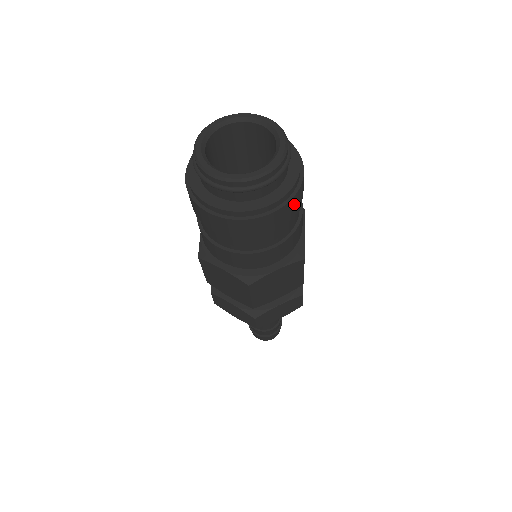
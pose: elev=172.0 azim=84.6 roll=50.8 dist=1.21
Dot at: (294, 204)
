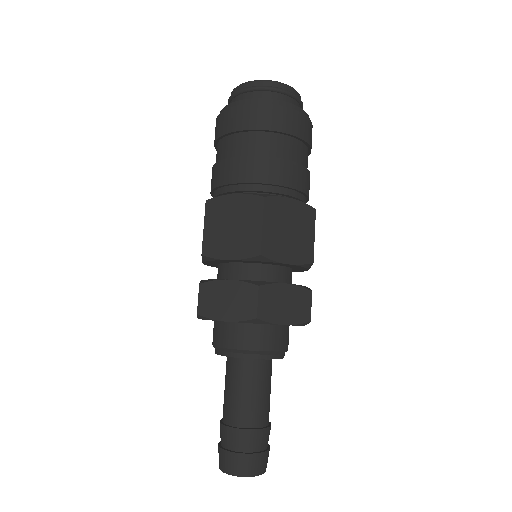
Dot at: (308, 129)
